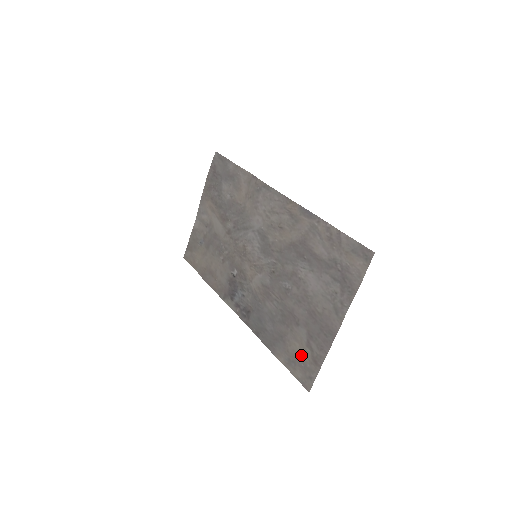
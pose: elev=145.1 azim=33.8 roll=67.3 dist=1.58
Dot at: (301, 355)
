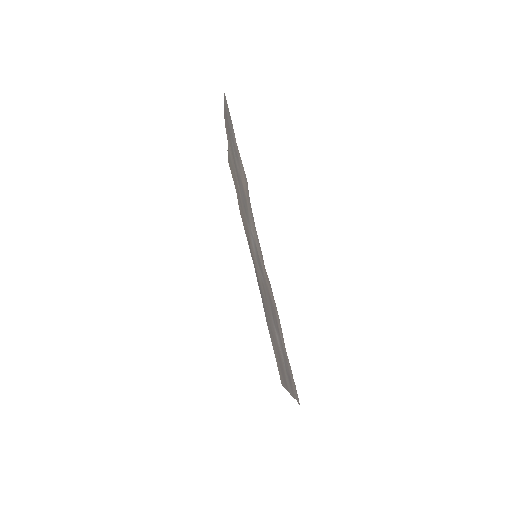
Dot at: (278, 362)
